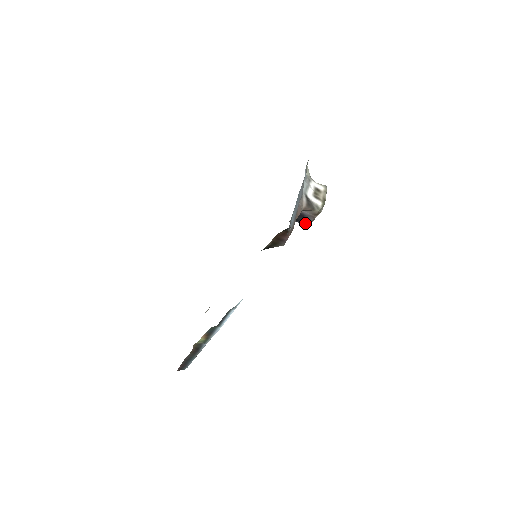
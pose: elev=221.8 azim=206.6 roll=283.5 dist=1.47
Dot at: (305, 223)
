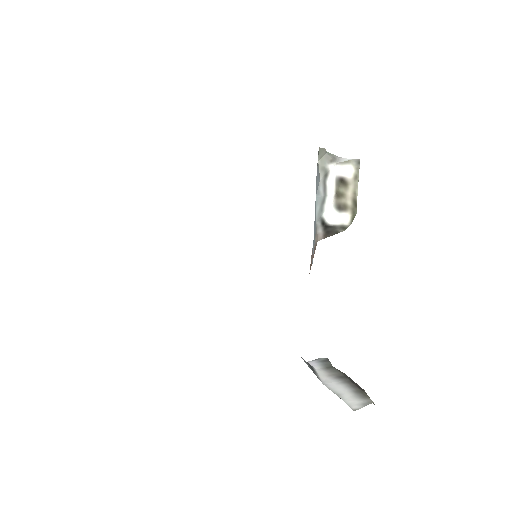
Dot at: occluded
